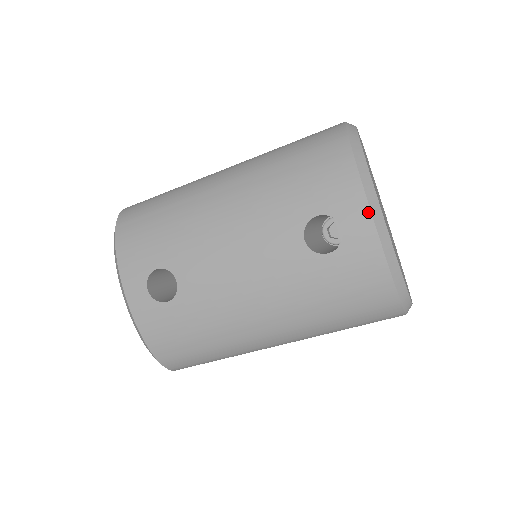
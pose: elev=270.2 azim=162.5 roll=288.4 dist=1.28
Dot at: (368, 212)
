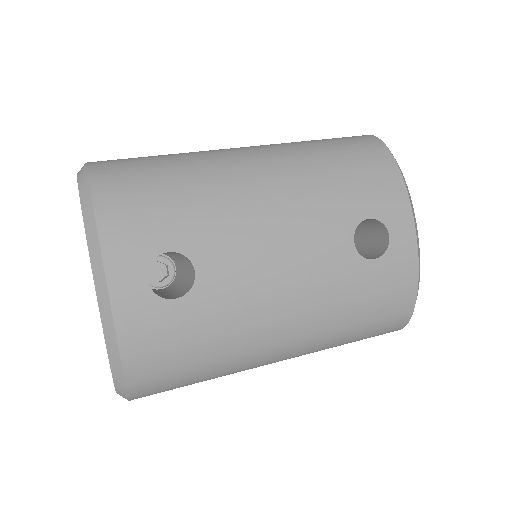
Dot at: (413, 224)
